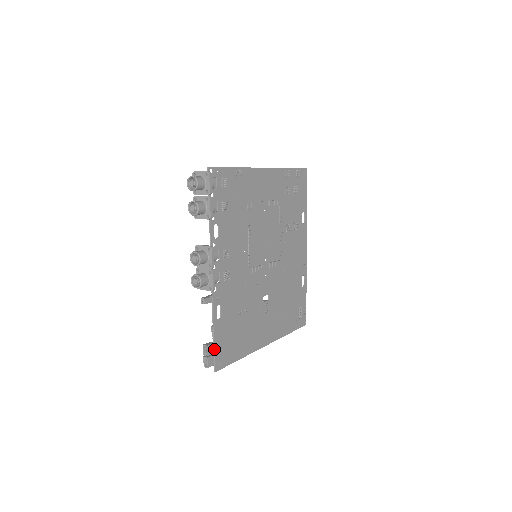
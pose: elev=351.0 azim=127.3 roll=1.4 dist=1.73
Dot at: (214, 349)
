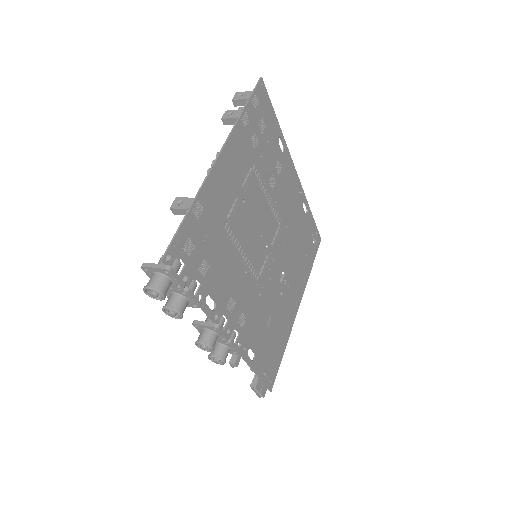
Dot at: (262, 381)
